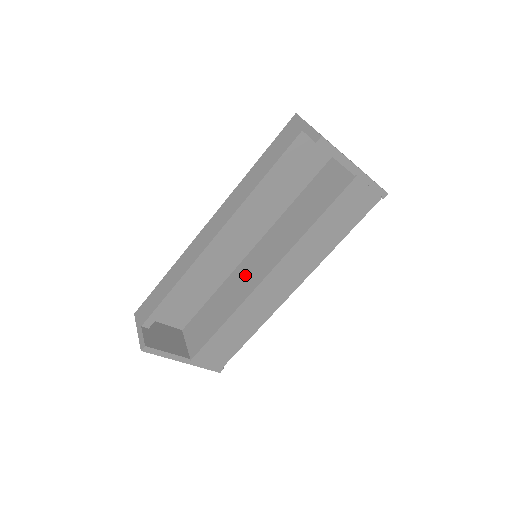
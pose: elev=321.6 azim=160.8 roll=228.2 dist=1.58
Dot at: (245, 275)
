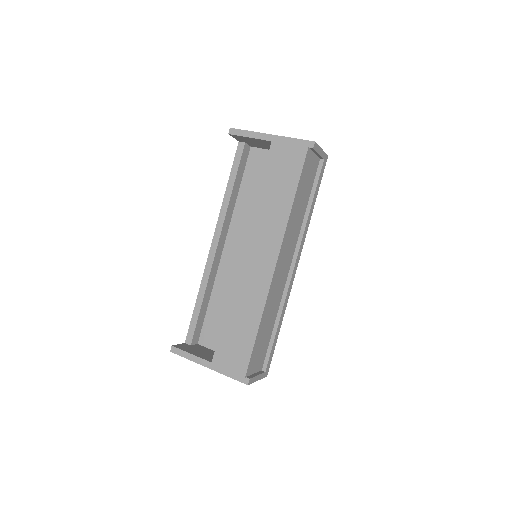
Dot at: occluded
